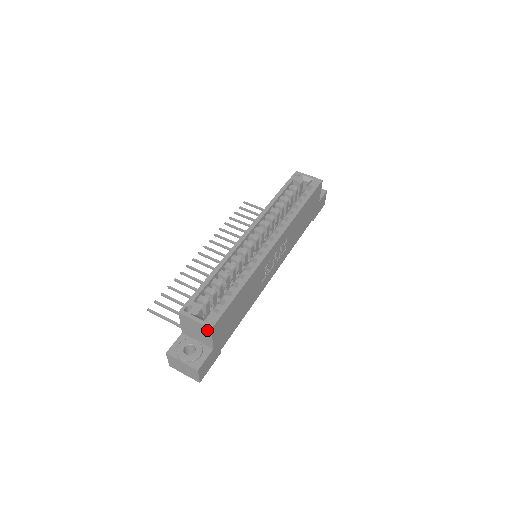
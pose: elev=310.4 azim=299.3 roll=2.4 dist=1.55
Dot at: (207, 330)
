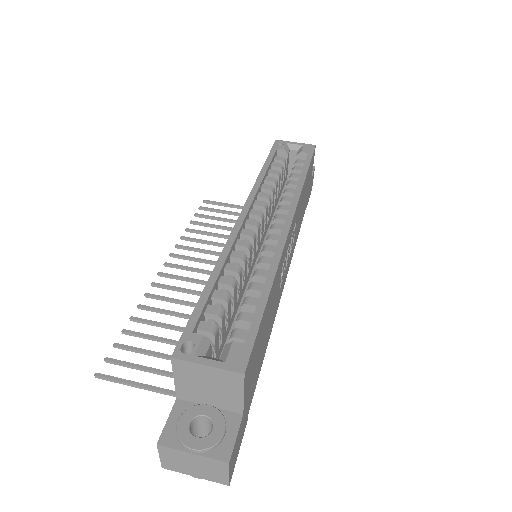
Dot at: (234, 379)
